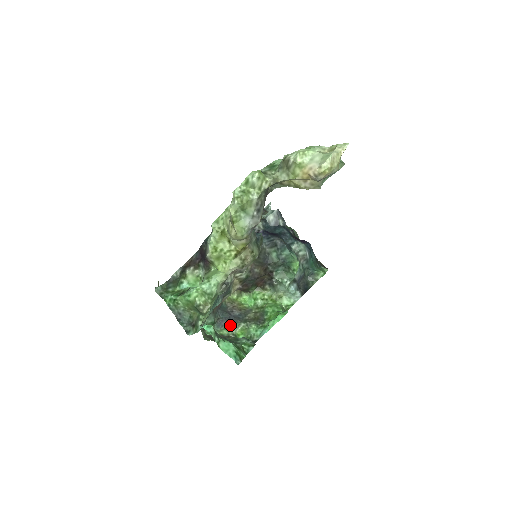
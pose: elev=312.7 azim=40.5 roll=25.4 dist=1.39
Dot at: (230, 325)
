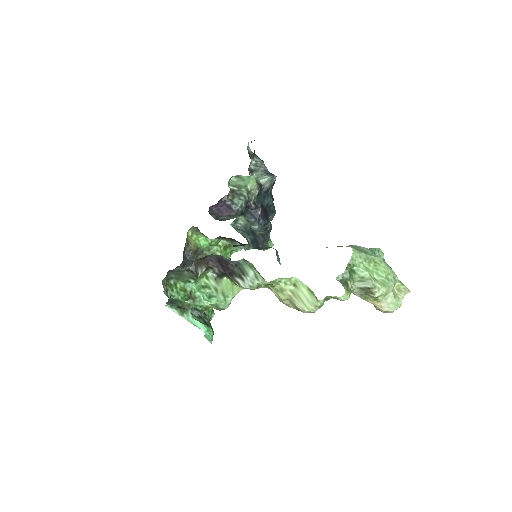
Dot at: occluded
